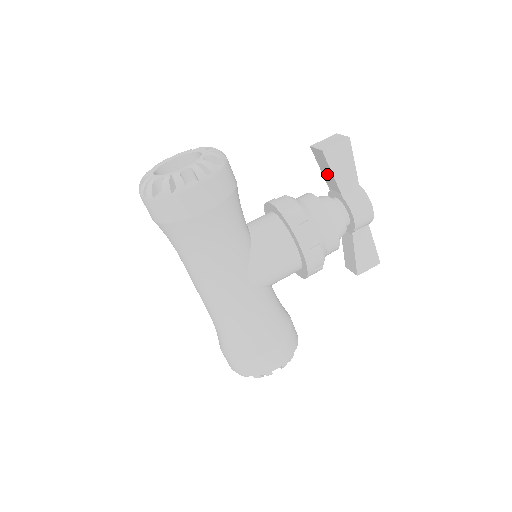
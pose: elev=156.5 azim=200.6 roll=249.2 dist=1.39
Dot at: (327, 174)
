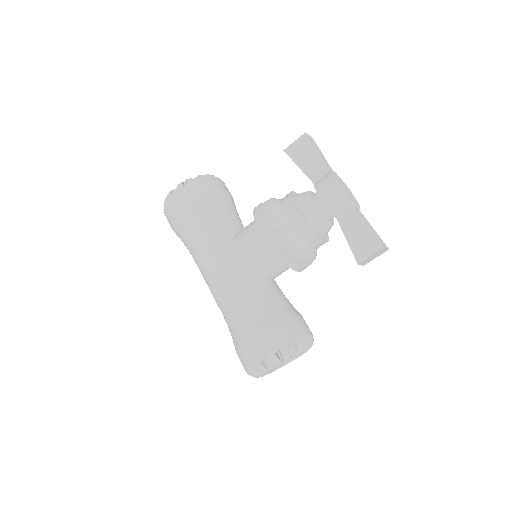
Dot at: occluded
